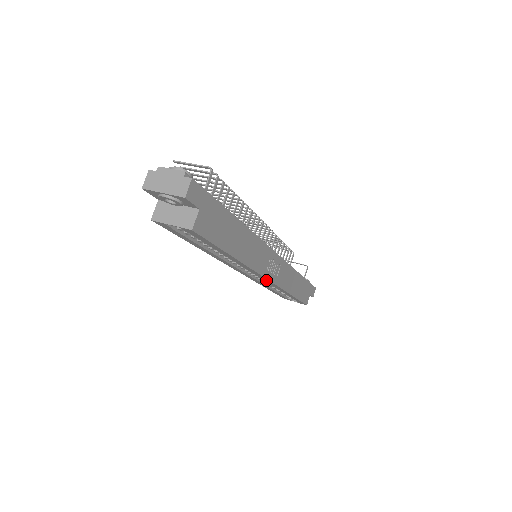
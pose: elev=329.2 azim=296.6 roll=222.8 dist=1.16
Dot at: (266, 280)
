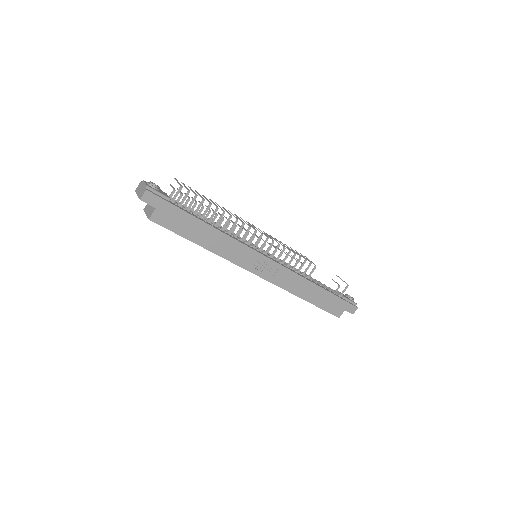
Dot at: (260, 276)
